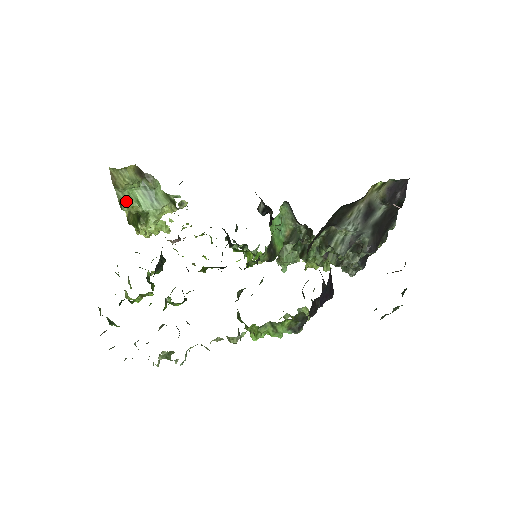
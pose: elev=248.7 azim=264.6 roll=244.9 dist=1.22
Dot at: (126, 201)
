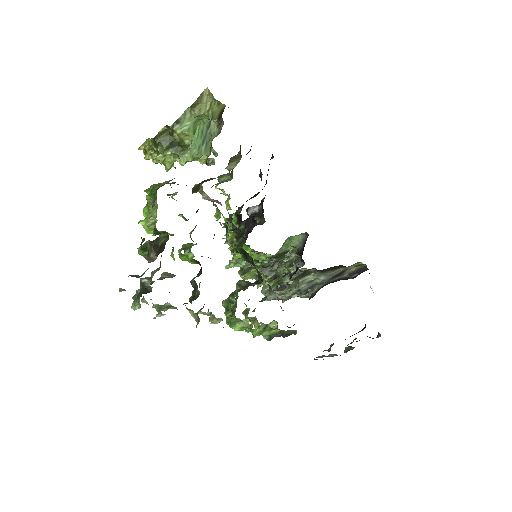
Dot at: (187, 126)
